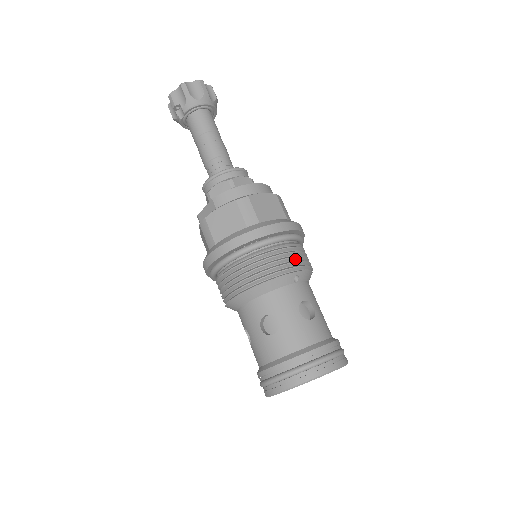
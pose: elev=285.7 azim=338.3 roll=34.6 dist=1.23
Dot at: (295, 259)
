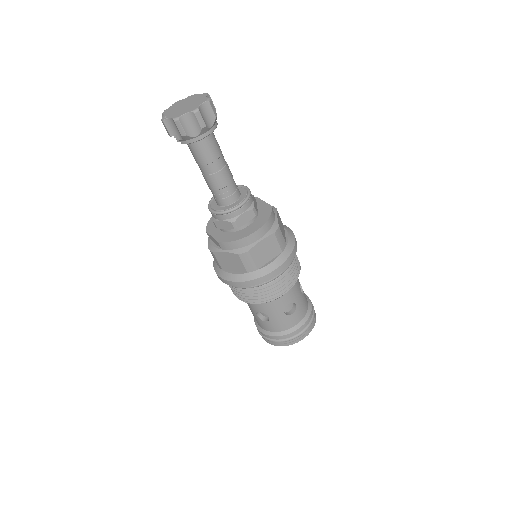
Dot at: (285, 284)
